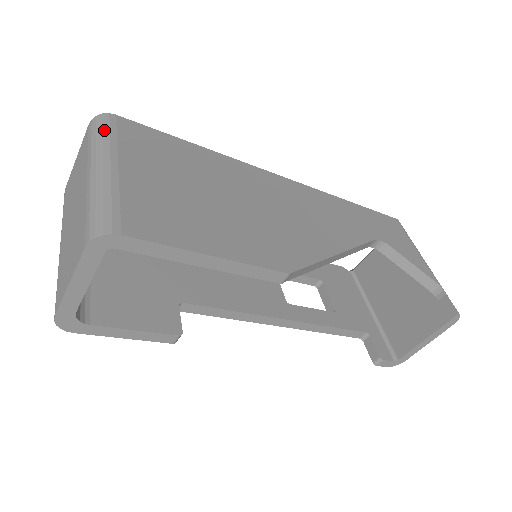
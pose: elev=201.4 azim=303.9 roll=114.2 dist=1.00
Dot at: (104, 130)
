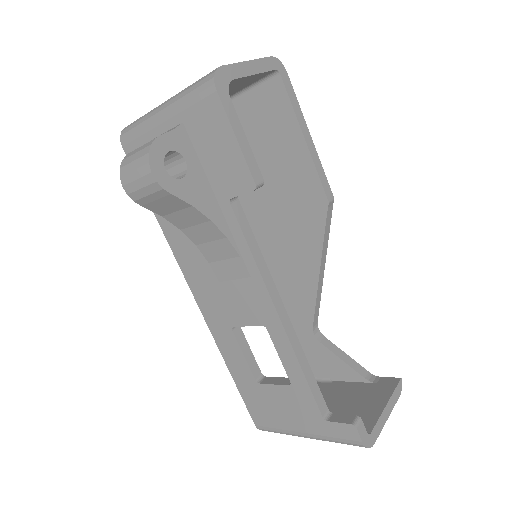
Dot at: occluded
